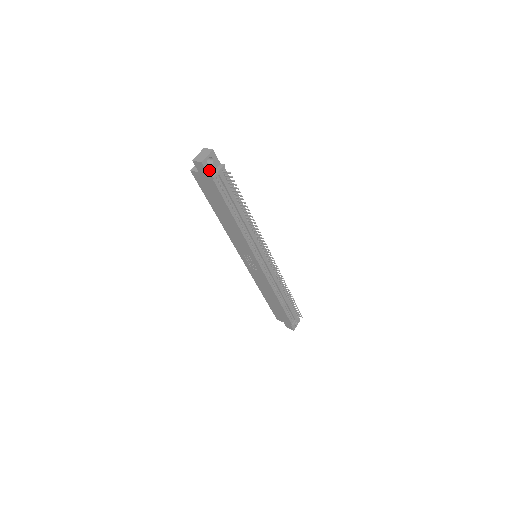
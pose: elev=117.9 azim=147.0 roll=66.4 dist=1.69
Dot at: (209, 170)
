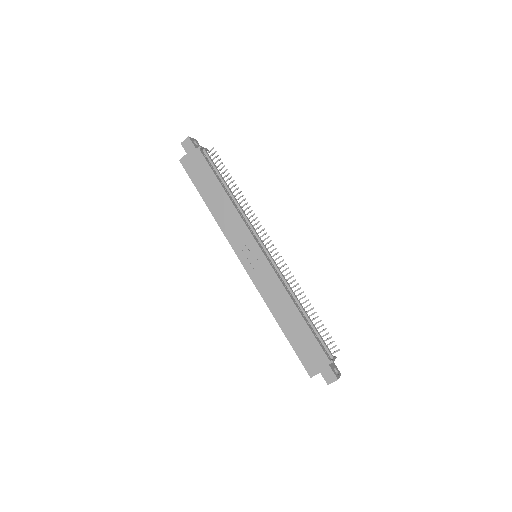
Dot at: (195, 146)
